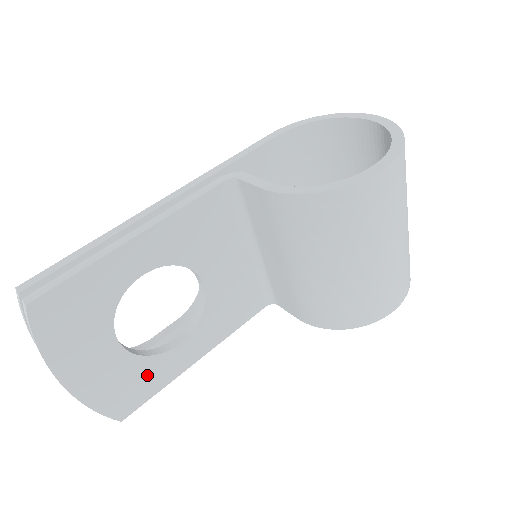
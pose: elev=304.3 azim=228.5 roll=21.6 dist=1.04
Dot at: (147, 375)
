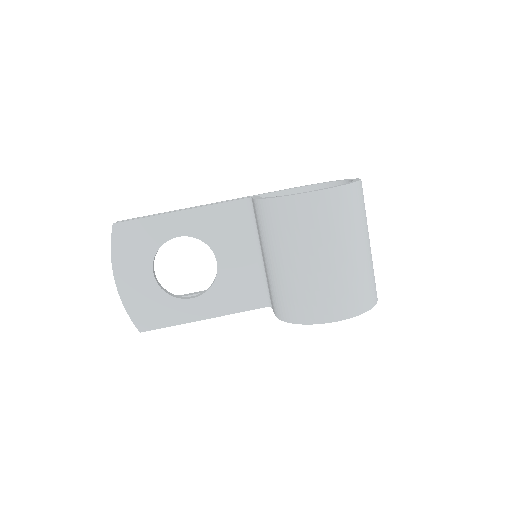
Dot at: (165, 308)
